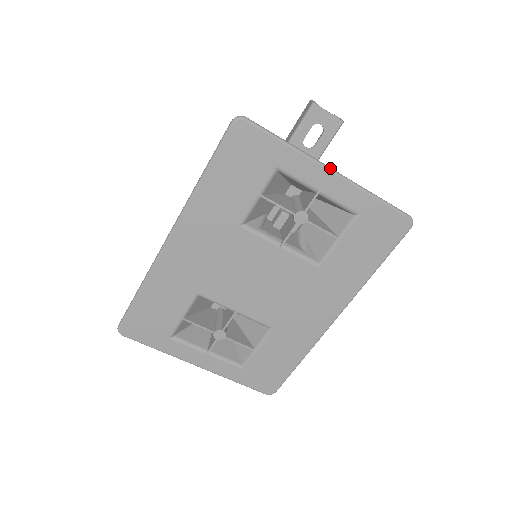
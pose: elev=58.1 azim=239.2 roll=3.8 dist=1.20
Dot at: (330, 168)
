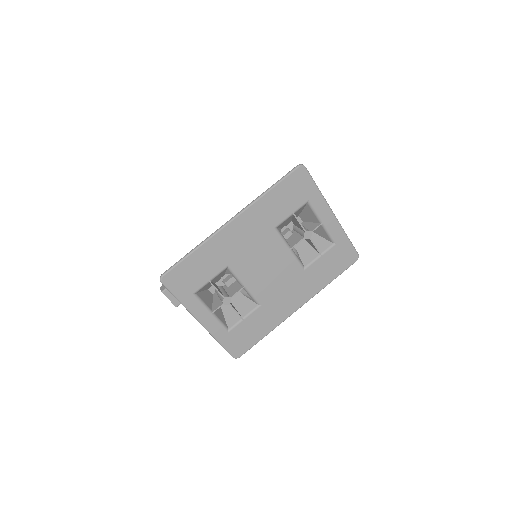
Dot at: occluded
